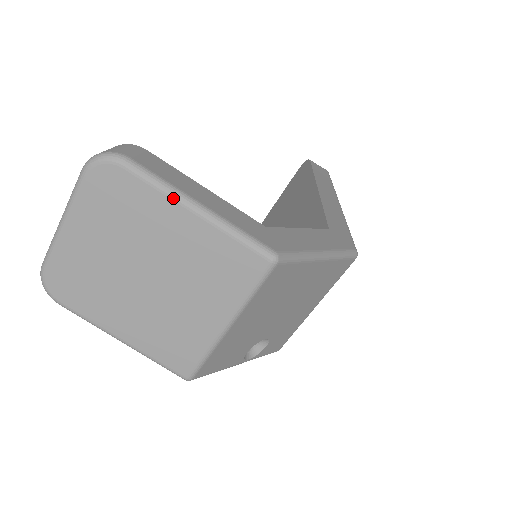
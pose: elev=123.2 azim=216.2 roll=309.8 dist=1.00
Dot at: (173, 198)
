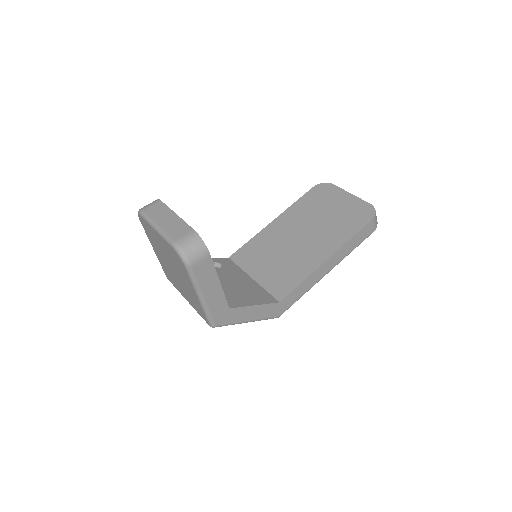
Dot at: (194, 289)
